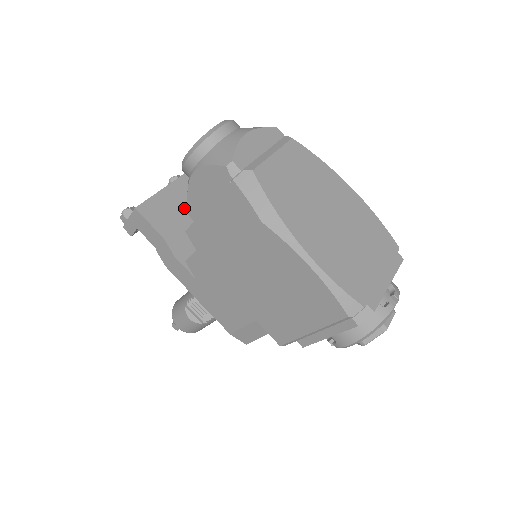
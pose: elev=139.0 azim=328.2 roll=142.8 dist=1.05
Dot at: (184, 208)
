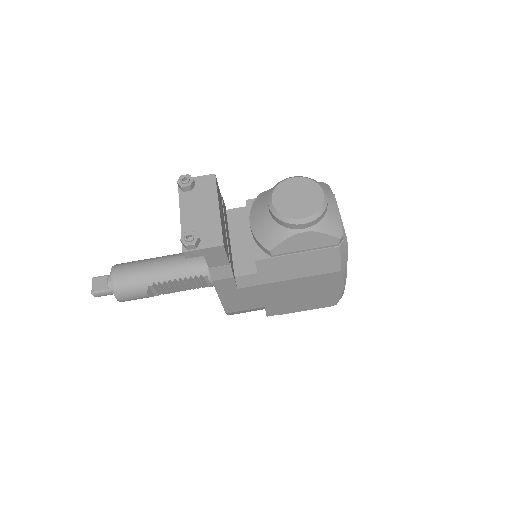
Dot at: (224, 225)
